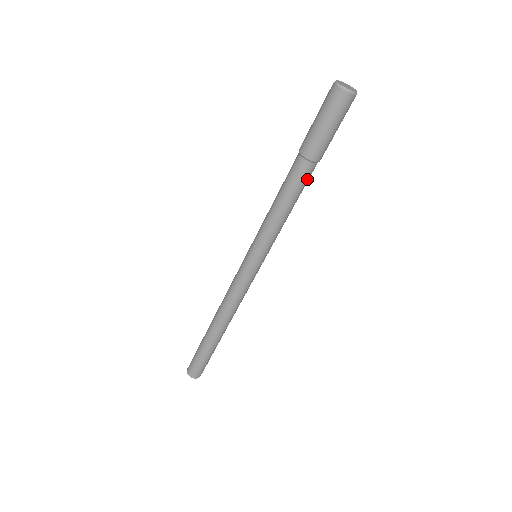
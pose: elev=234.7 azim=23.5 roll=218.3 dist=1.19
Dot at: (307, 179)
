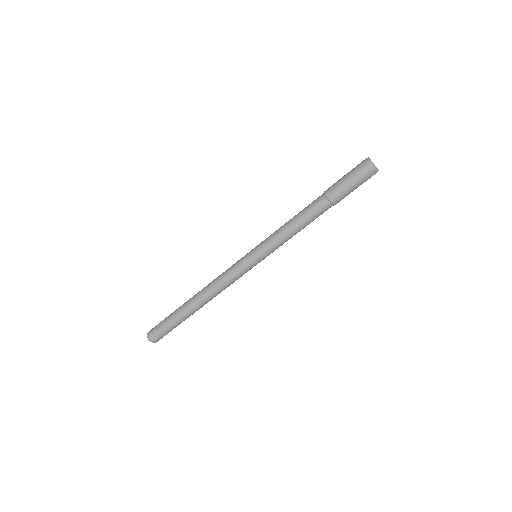
Dot at: (318, 211)
